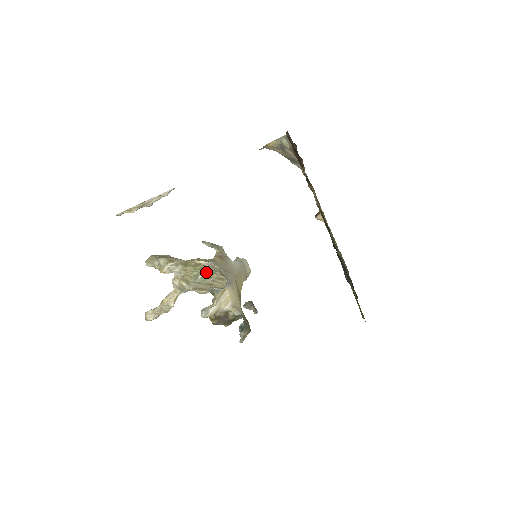
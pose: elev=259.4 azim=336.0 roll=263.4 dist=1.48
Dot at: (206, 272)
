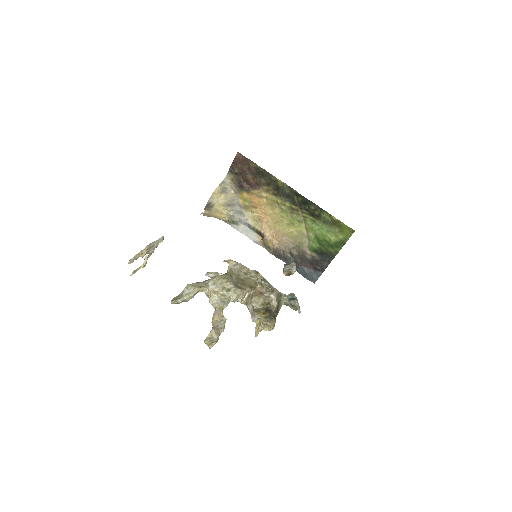
Dot at: (234, 274)
